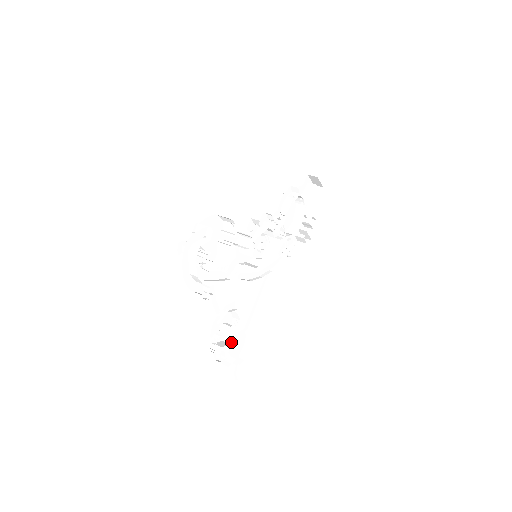
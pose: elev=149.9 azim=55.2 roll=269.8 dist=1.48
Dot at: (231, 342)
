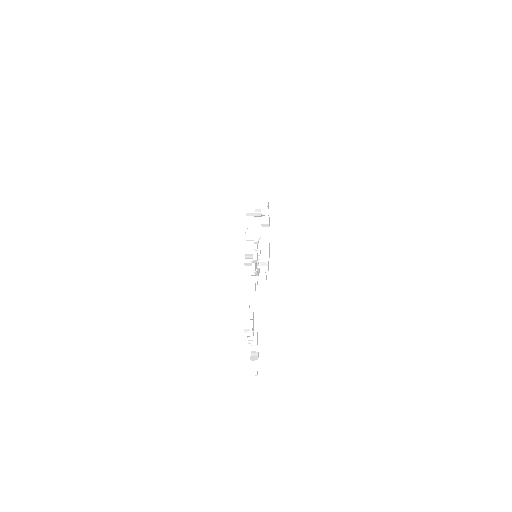
Dot at: occluded
